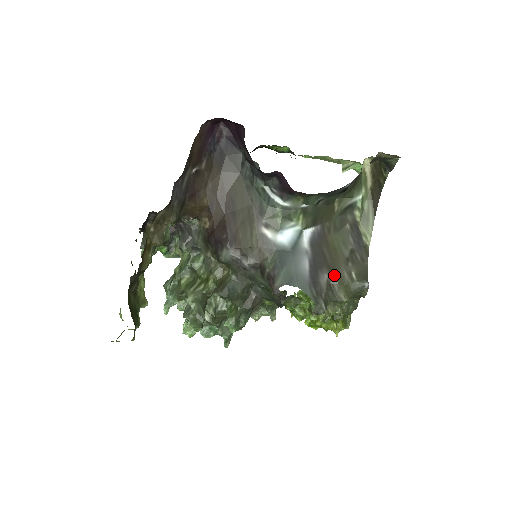
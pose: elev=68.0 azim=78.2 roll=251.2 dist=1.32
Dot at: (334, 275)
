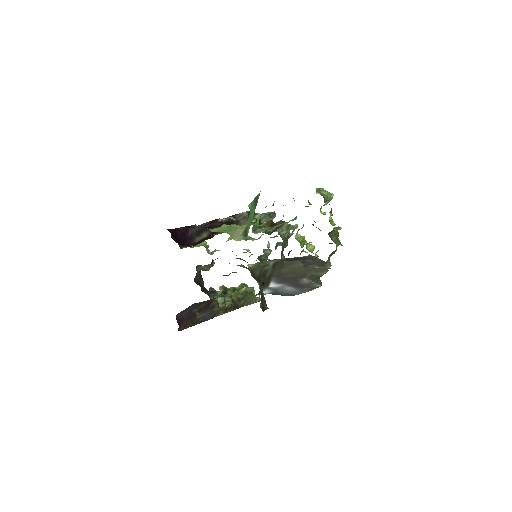
Dot at: (307, 275)
